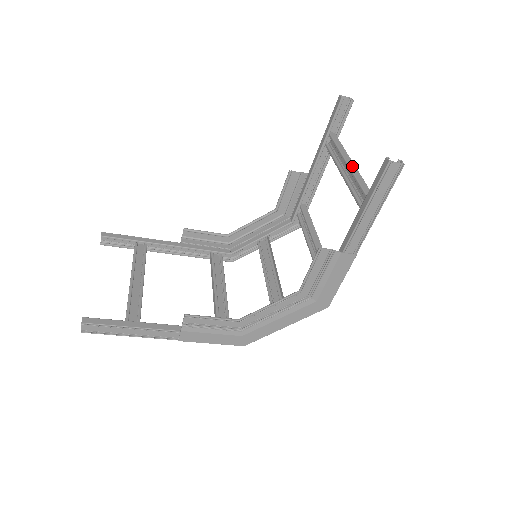
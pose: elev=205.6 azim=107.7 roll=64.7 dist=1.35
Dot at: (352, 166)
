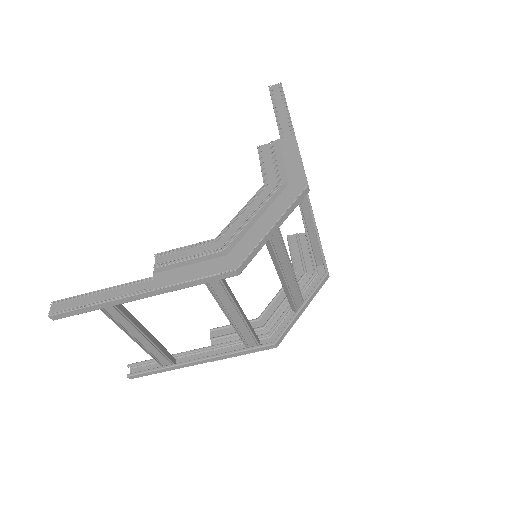
Dot at: occluded
